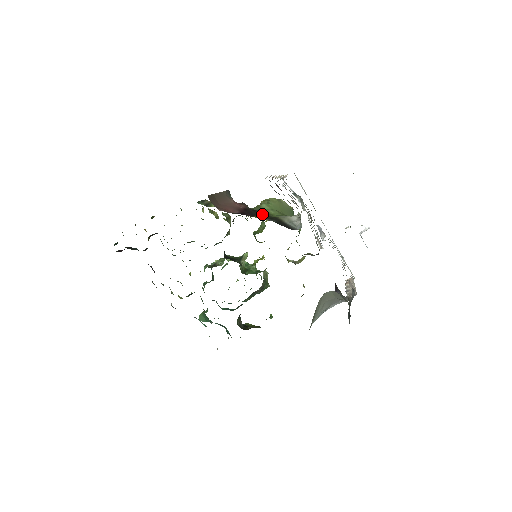
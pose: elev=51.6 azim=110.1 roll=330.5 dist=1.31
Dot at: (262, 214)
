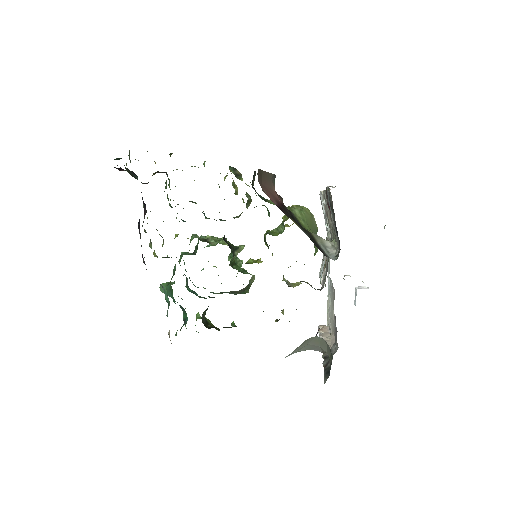
Dot at: (297, 220)
